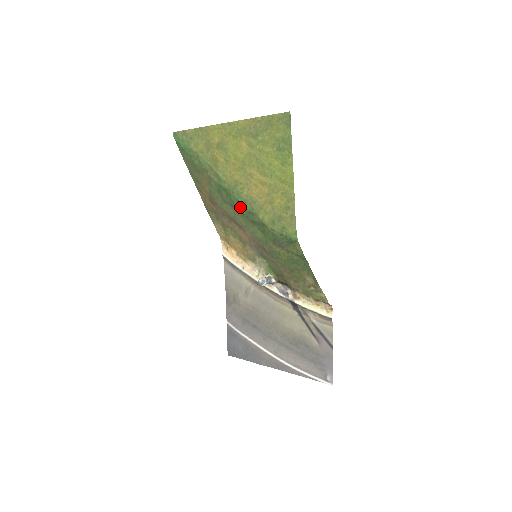
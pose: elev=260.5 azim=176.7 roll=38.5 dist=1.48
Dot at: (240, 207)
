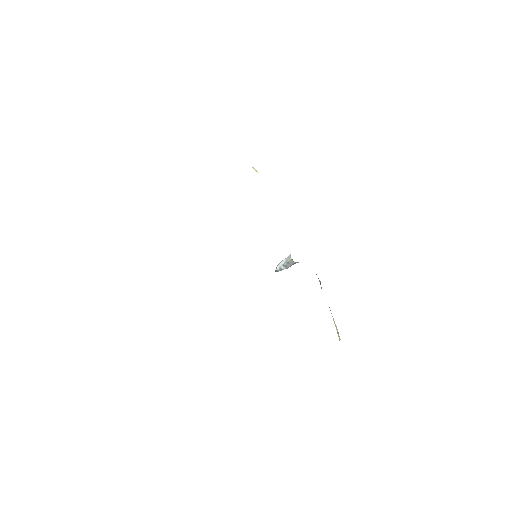
Dot at: occluded
